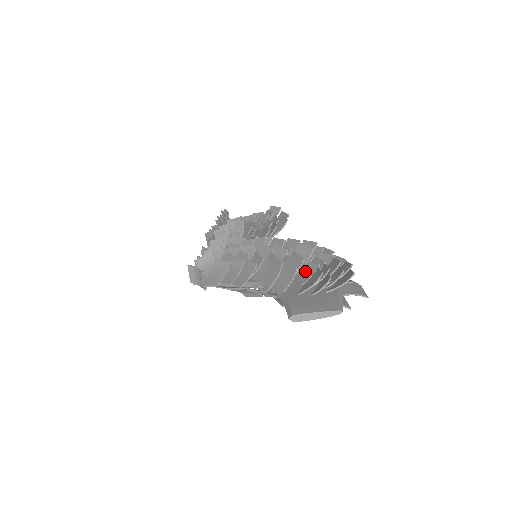
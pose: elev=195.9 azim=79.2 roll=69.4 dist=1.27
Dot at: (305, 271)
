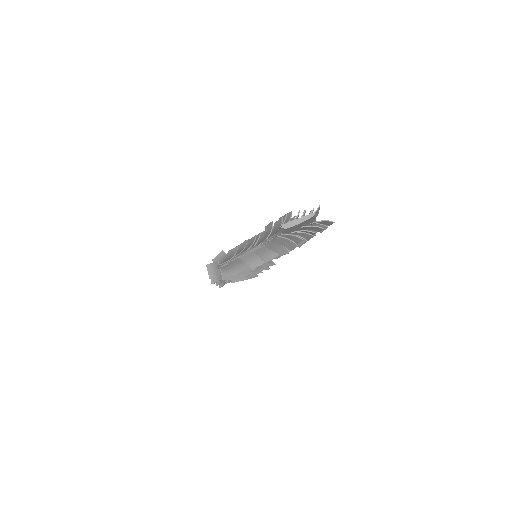
Dot at: occluded
